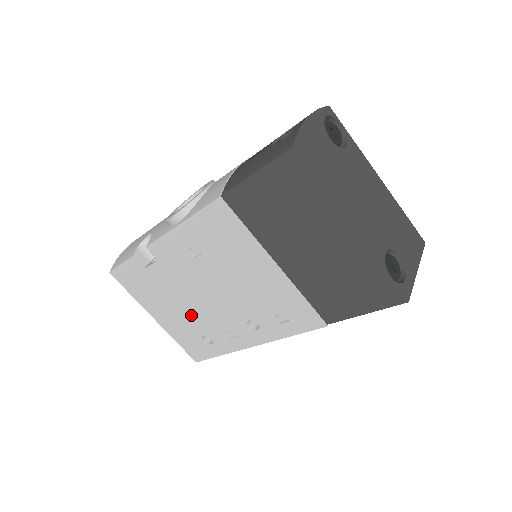
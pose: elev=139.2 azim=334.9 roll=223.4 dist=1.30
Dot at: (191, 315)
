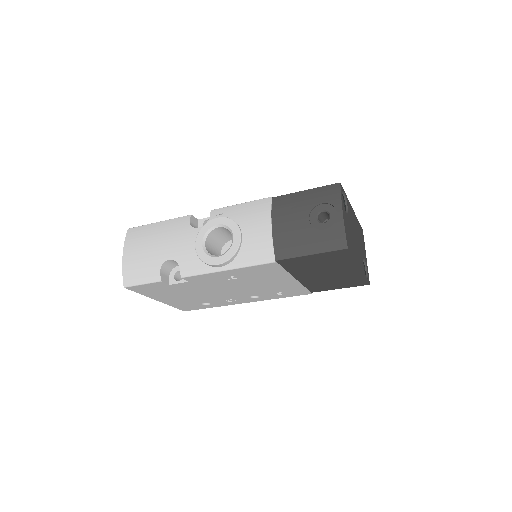
Dot at: (200, 297)
